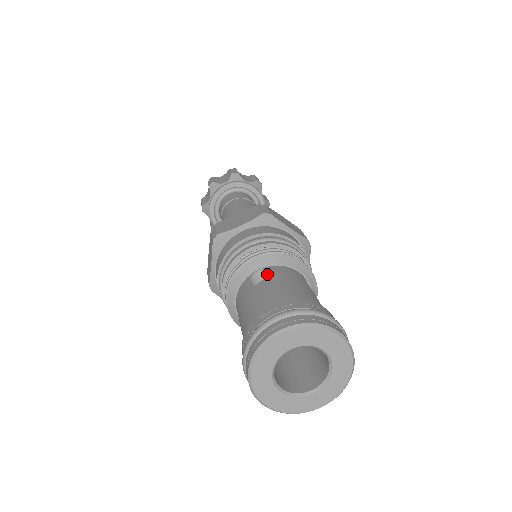
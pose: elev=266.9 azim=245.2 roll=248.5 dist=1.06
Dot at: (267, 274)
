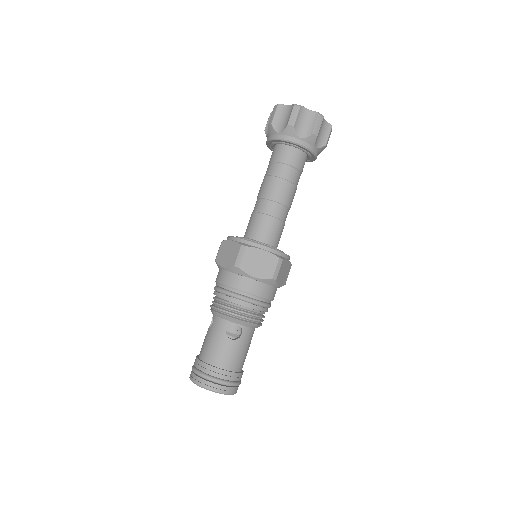
Dot at: (239, 325)
